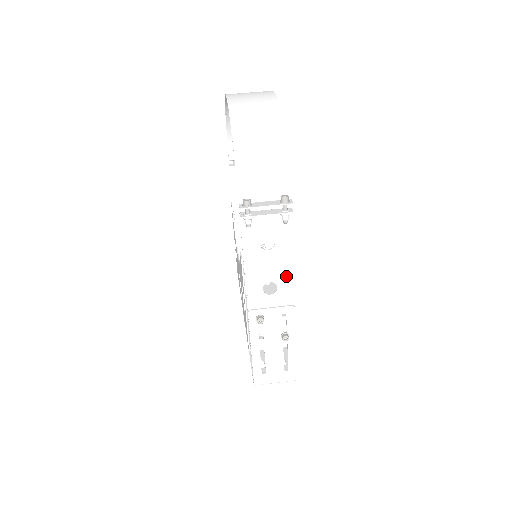
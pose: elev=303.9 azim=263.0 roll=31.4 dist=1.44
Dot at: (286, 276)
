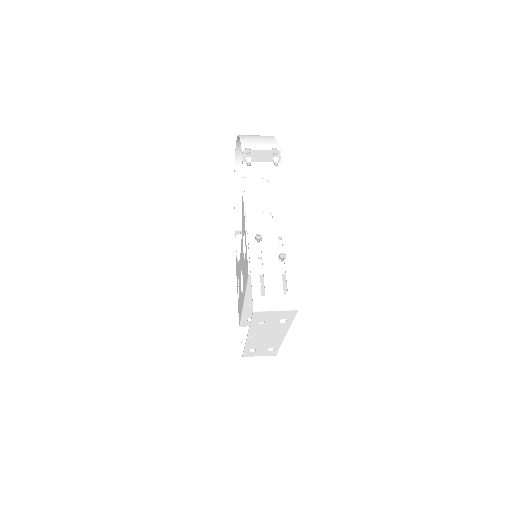
Dot at: (279, 208)
